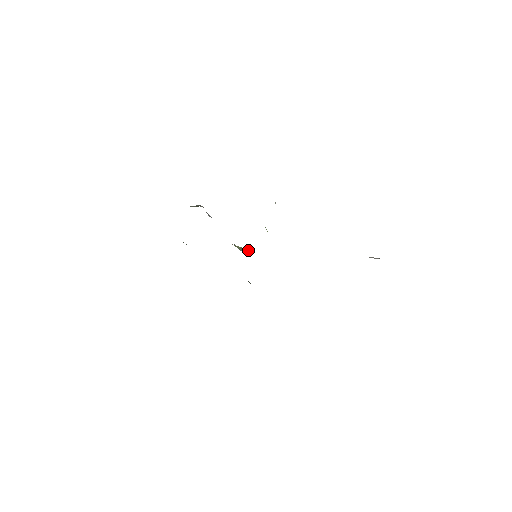
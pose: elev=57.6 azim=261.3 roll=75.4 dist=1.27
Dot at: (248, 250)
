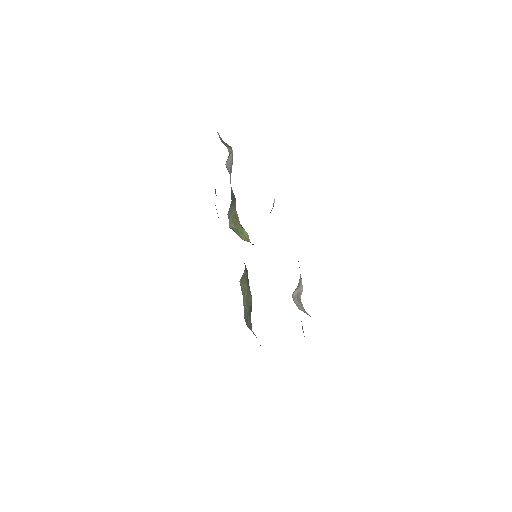
Dot at: (246, 239)
